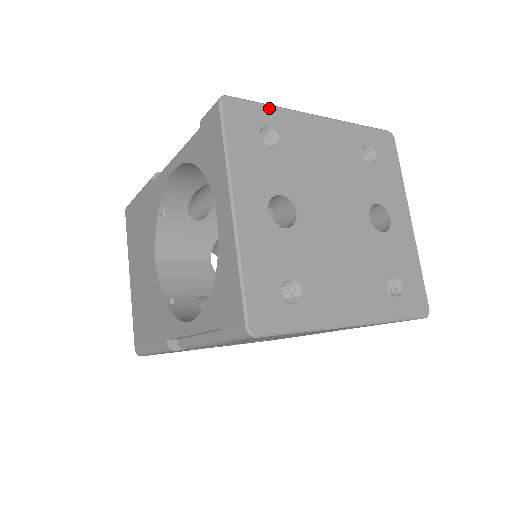
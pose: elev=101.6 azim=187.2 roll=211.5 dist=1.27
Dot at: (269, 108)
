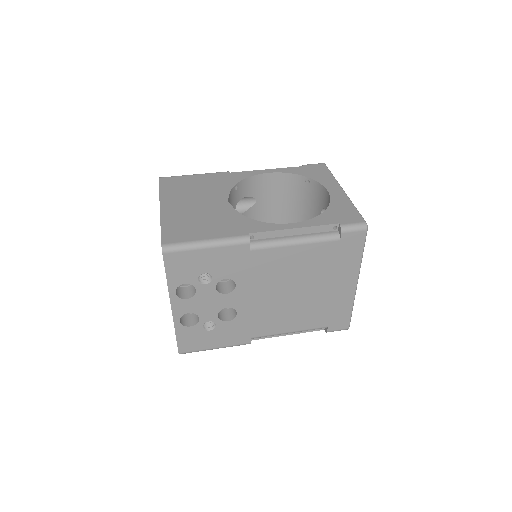
Dot at: occluded
